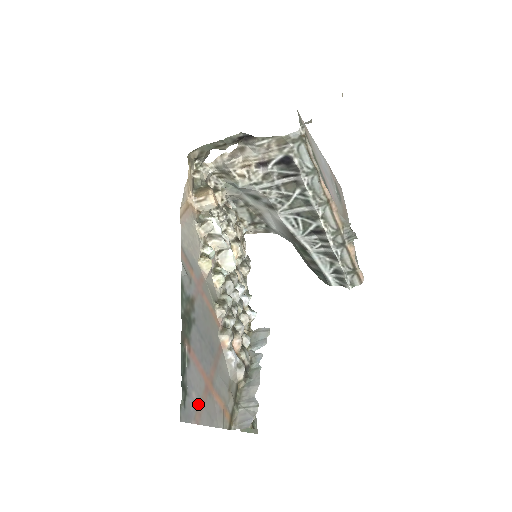
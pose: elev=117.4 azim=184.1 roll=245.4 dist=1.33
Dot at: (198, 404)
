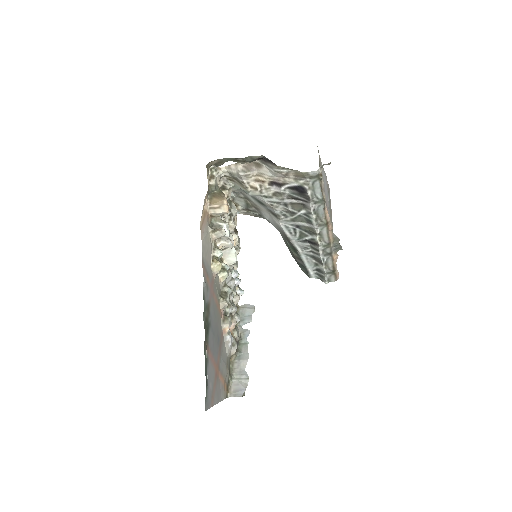
Dot at: (212, 390)
